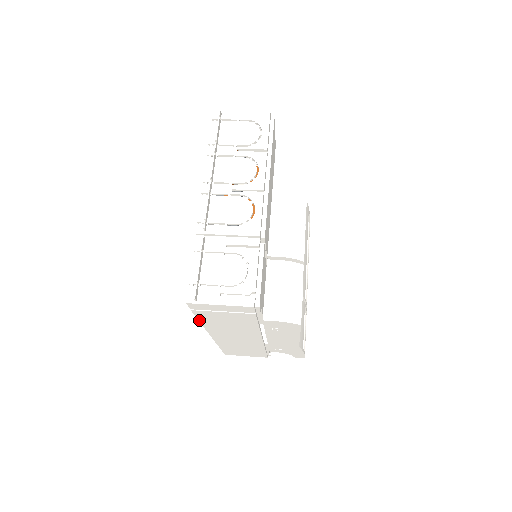
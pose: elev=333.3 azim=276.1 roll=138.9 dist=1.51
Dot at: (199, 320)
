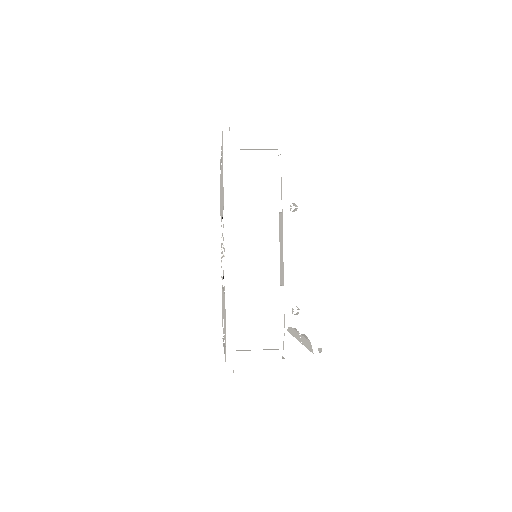
Dot at: (224, 184)
